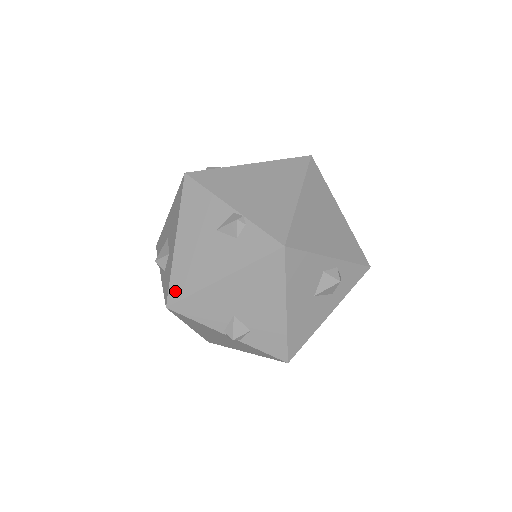
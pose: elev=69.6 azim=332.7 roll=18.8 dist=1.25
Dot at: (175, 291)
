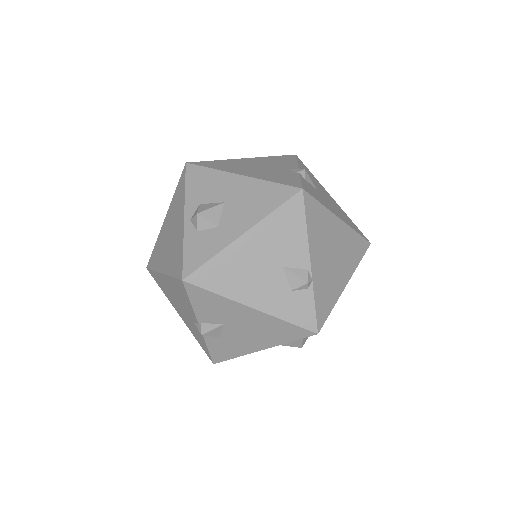
Dot at: (203, 276)
